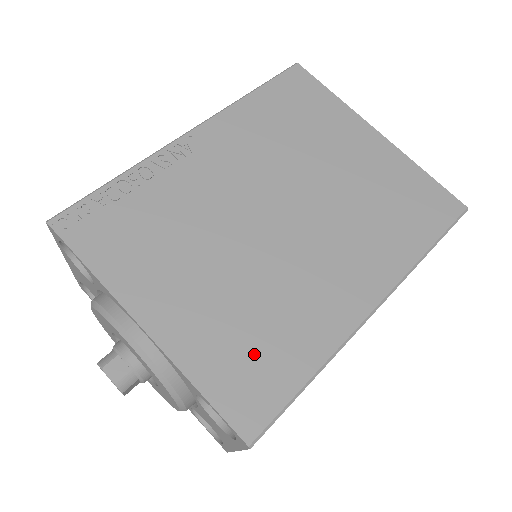
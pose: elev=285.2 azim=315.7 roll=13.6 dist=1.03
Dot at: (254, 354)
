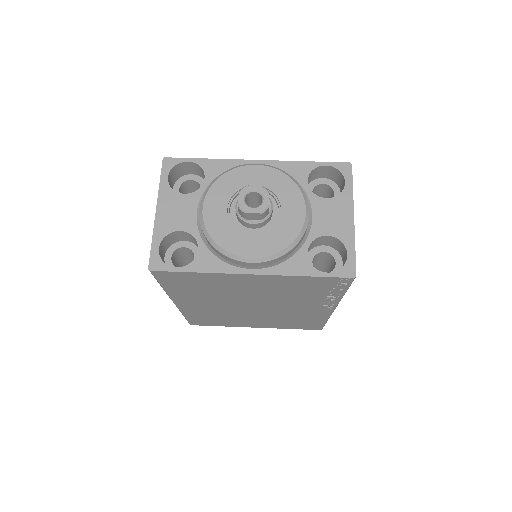
Dot at: occluded
